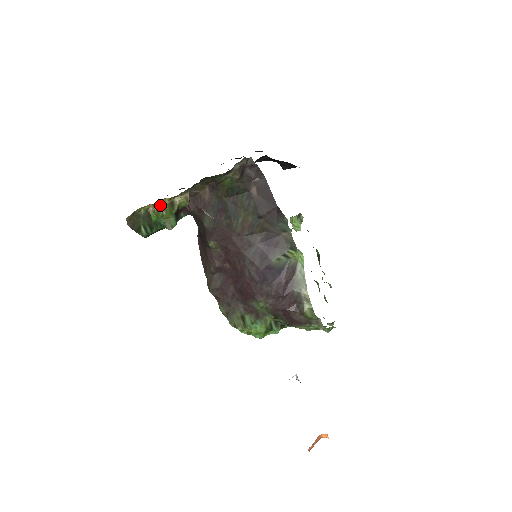
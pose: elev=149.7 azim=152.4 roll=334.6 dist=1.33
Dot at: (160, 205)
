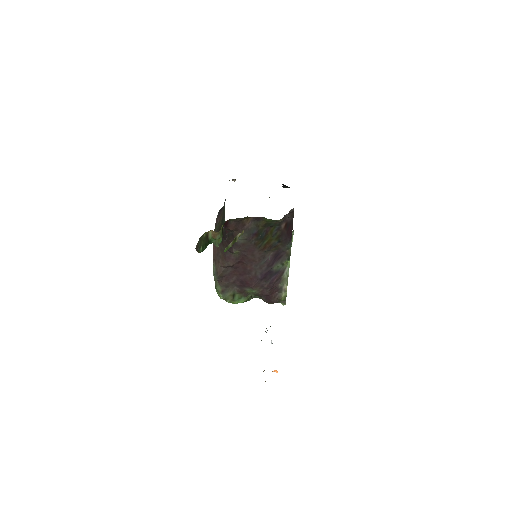
Dot at: (231, 242)
